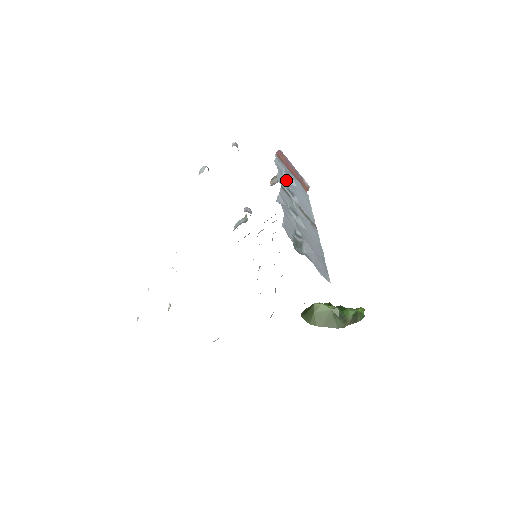
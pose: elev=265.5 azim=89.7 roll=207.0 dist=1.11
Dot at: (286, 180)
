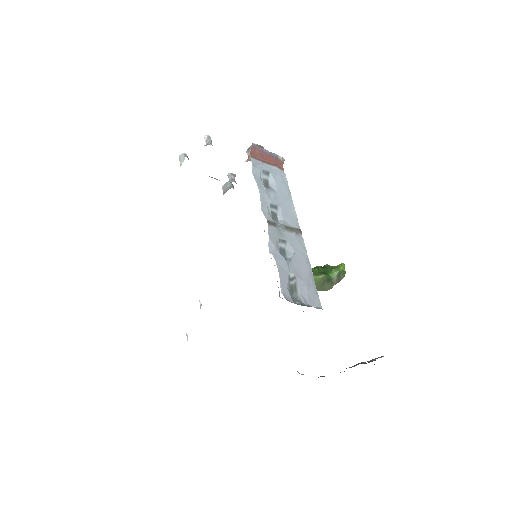
Dot at: (267, 193)
